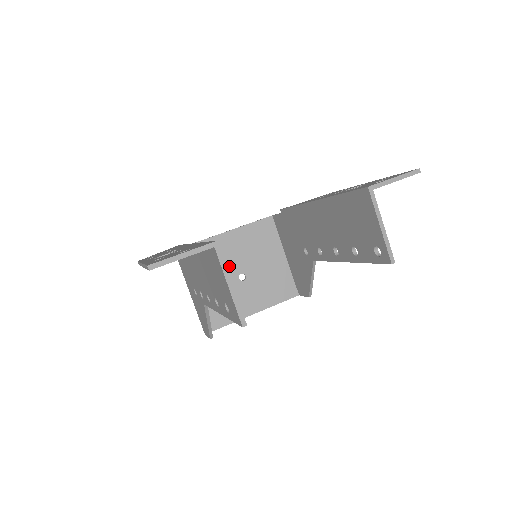
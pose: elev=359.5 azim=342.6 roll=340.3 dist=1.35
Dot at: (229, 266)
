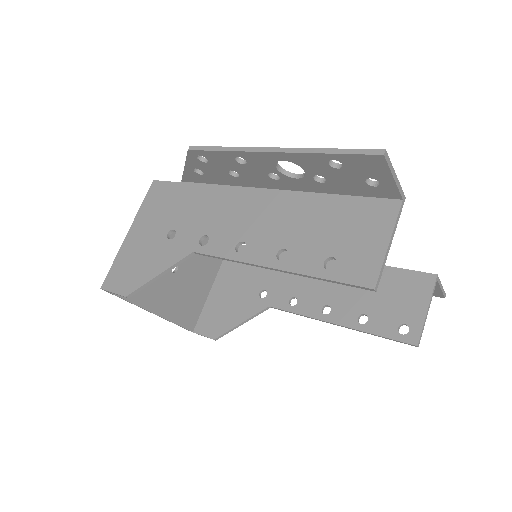
Dot at: occluded
